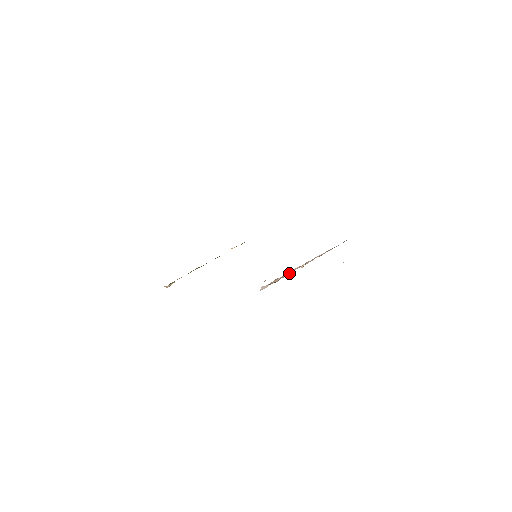
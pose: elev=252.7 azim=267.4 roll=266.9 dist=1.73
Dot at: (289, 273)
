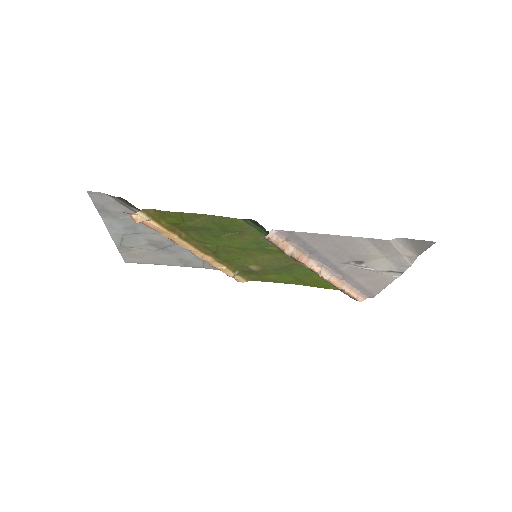
Dot at: (302, 262)
